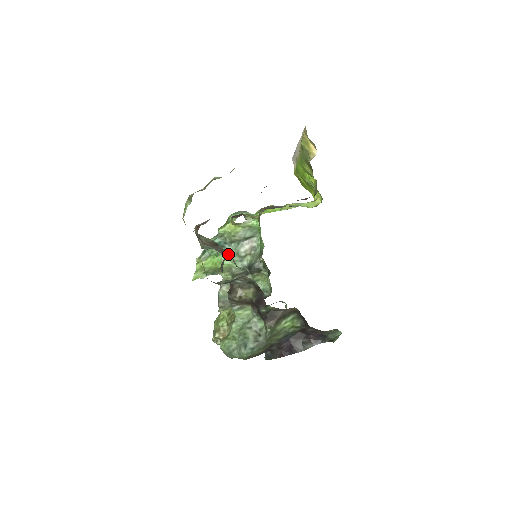
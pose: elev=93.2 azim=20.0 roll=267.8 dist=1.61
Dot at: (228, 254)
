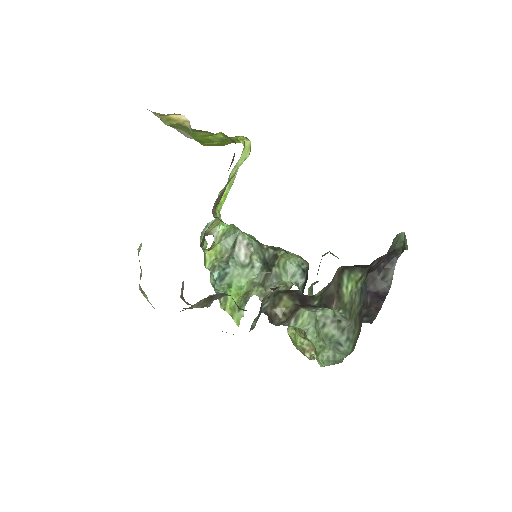
Dot at: (236, 275)
